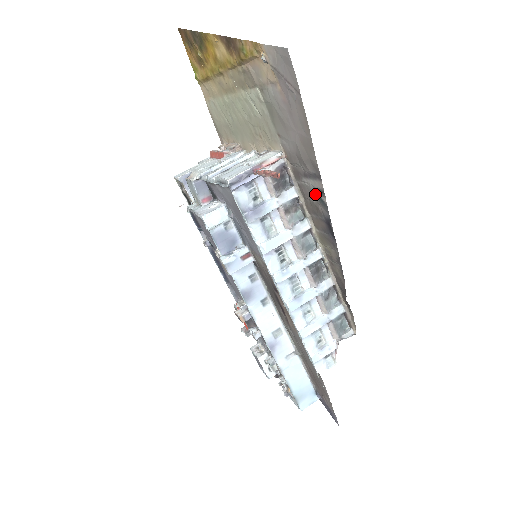
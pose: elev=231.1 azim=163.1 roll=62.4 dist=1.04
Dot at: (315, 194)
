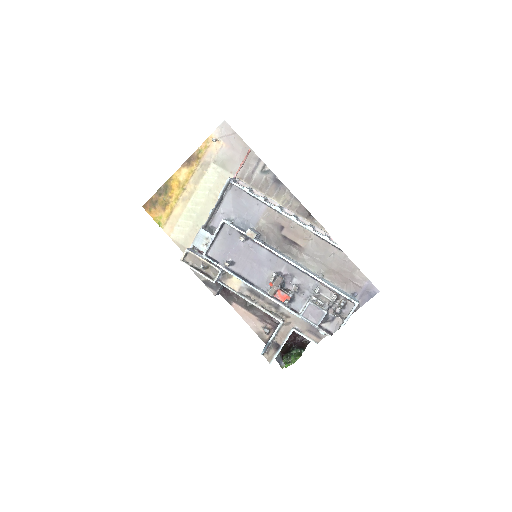
Dot at: (262, 174)
